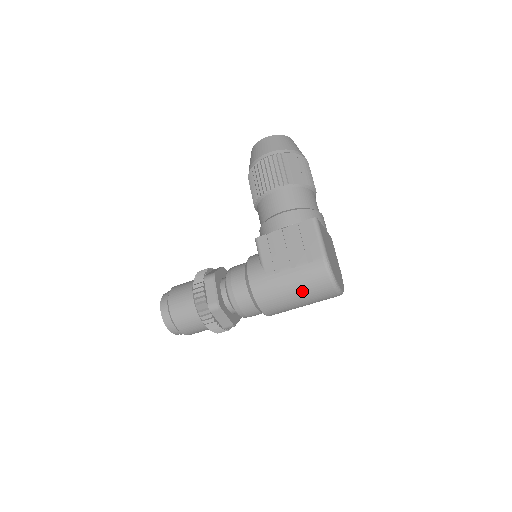
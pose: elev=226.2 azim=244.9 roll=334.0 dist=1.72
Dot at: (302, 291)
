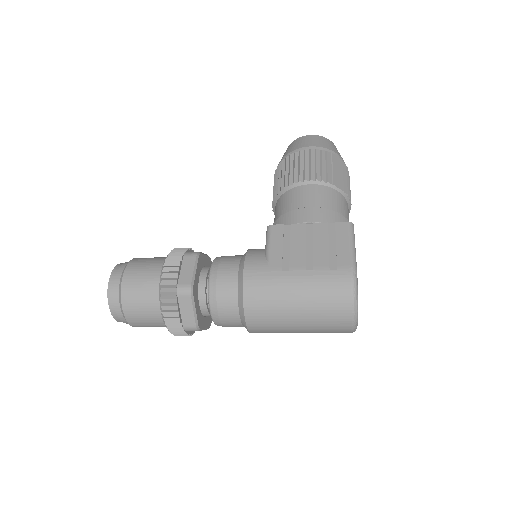
Dot at: (309, 304)
